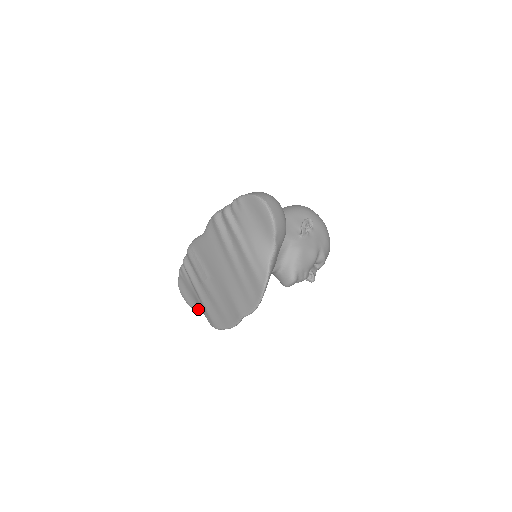
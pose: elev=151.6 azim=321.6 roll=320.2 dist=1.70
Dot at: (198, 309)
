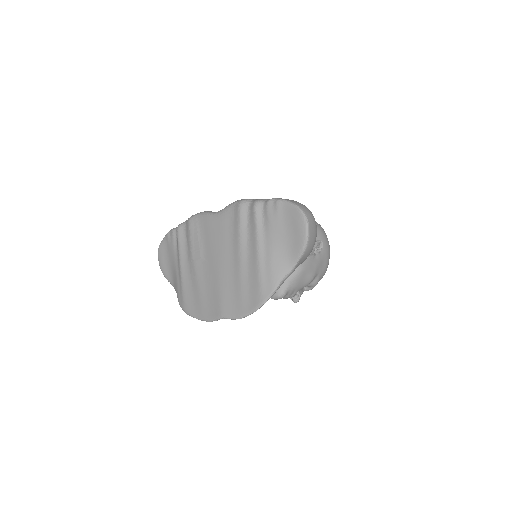
Dot at: (171, 280)
